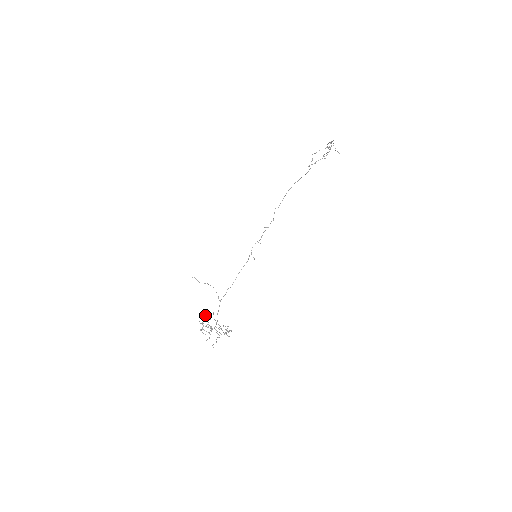
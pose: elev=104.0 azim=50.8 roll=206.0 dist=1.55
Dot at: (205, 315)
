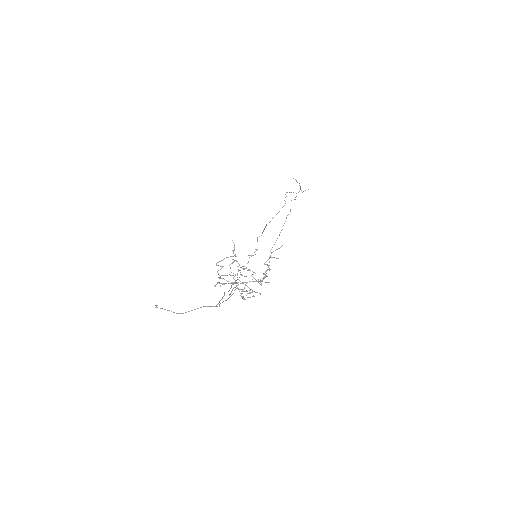
Dot at: occluded
